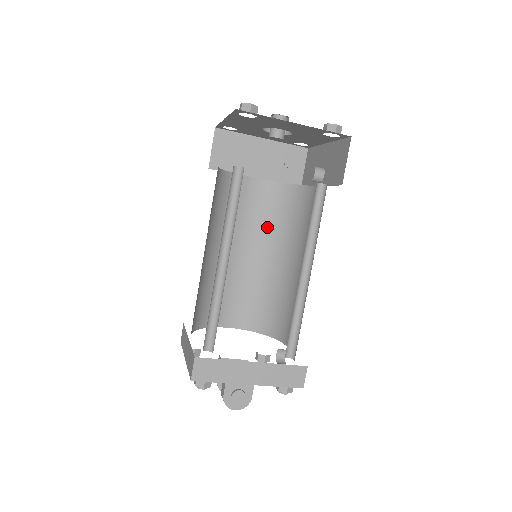
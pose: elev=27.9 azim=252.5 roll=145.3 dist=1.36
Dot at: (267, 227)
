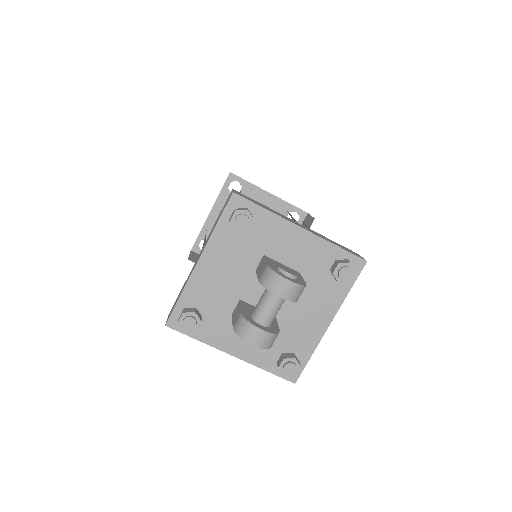
Dot at: occluded
